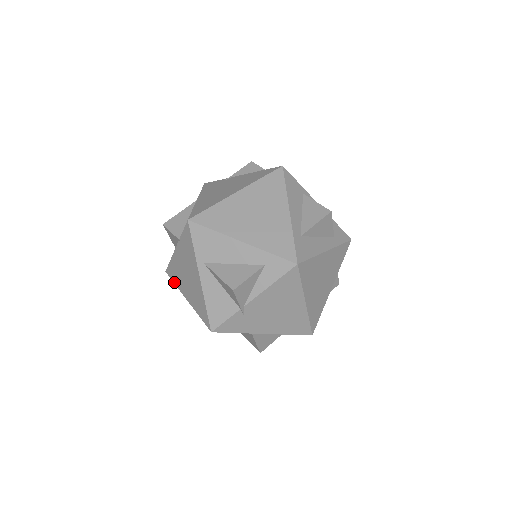
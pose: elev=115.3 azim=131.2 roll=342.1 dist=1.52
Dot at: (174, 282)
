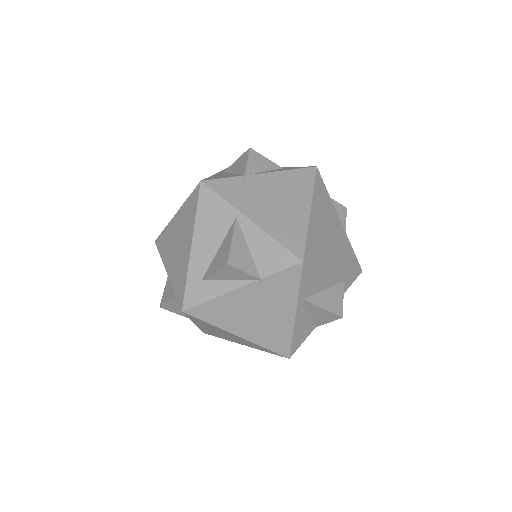
Dot at: (208, 322)
